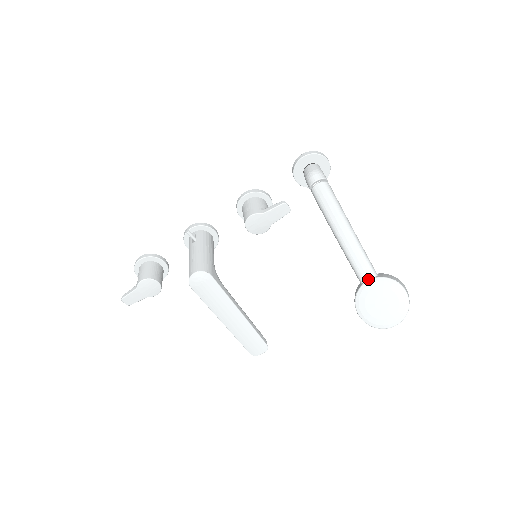
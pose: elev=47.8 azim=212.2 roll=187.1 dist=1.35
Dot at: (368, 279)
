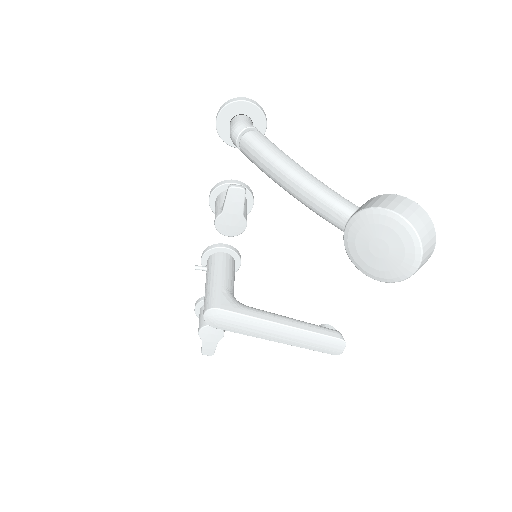
Dot at: (345, 225)
